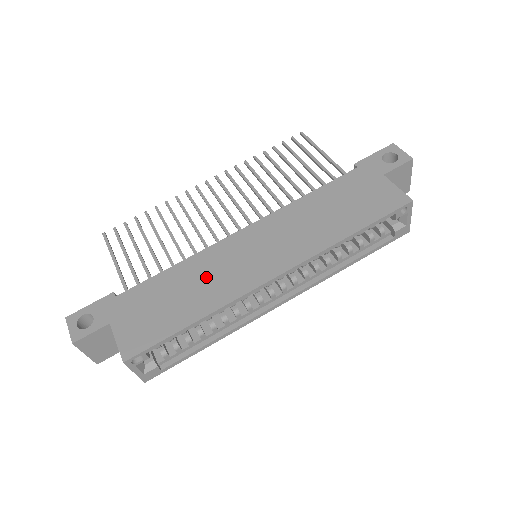
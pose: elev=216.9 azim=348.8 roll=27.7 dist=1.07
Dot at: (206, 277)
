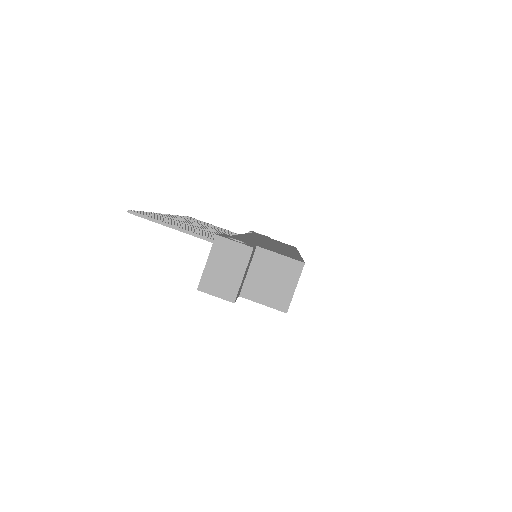
Dot at: (268, 244)
